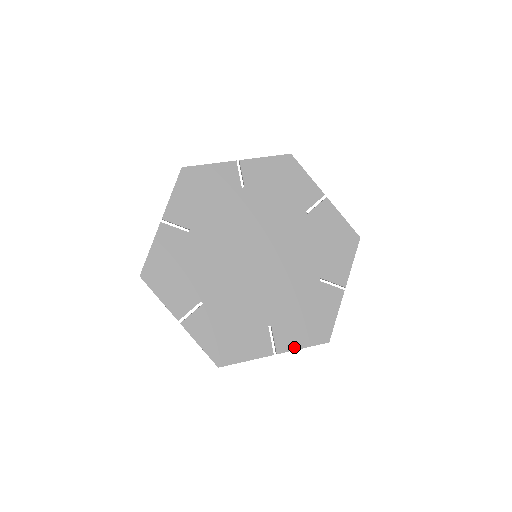
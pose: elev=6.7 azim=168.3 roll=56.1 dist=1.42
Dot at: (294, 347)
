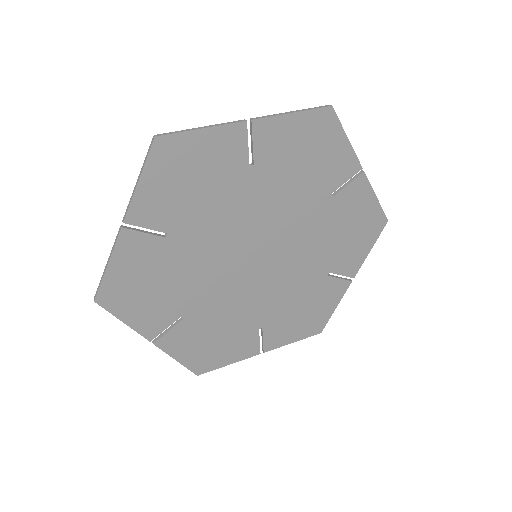
Dot at: (283, 343)
